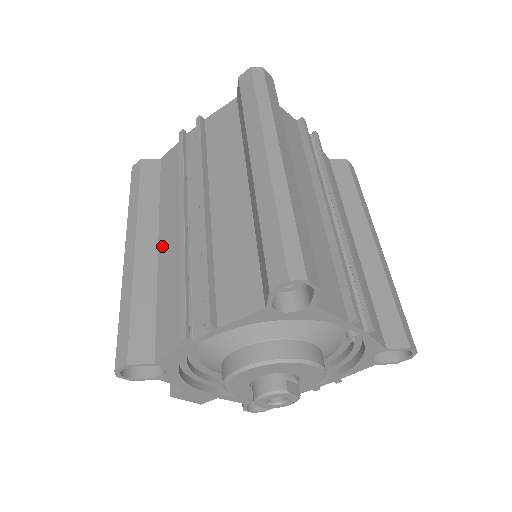
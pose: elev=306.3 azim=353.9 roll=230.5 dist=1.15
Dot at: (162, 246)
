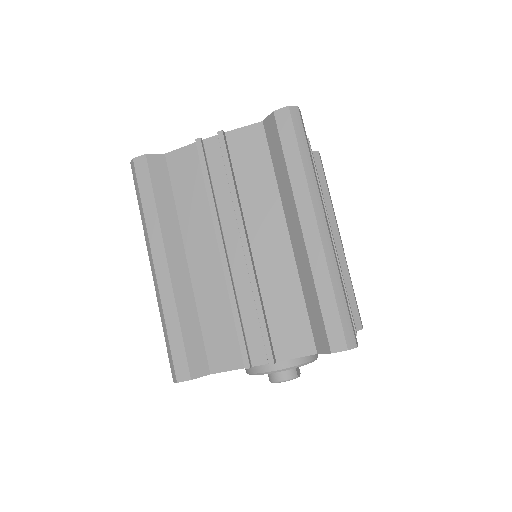
Dot at: (194, 265)
